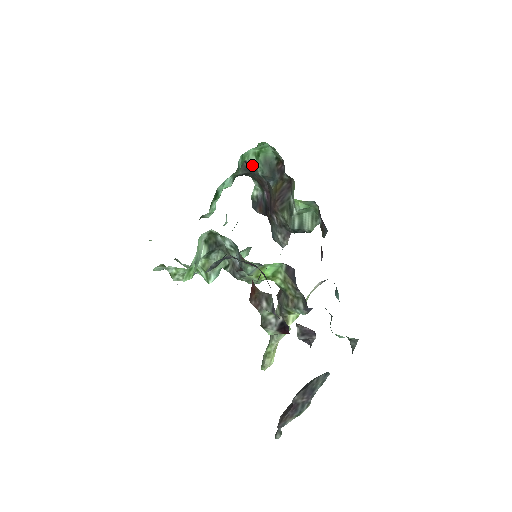
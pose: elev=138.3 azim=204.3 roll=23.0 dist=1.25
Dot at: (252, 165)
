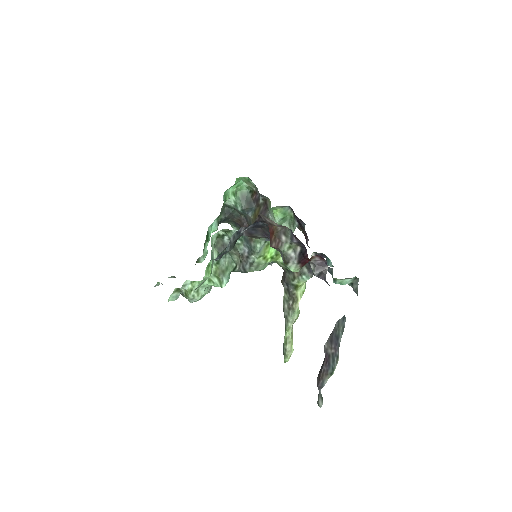
Dot at: (231, 206)
